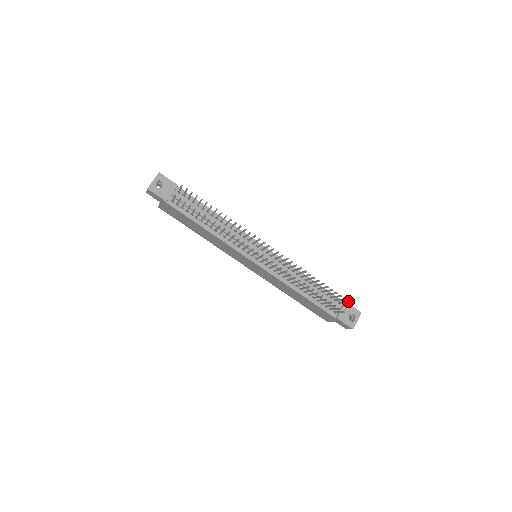
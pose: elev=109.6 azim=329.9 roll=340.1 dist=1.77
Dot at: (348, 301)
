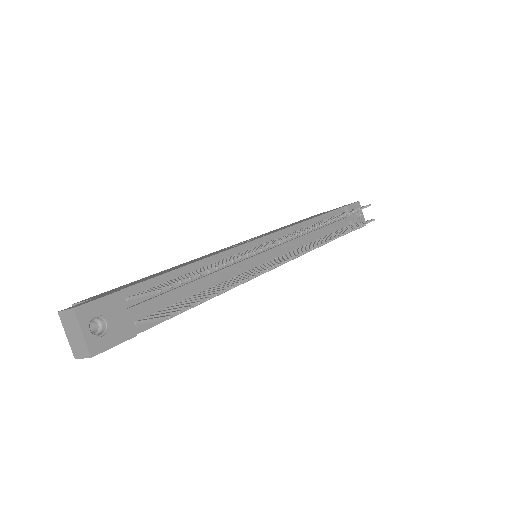
Dot at: occluded
